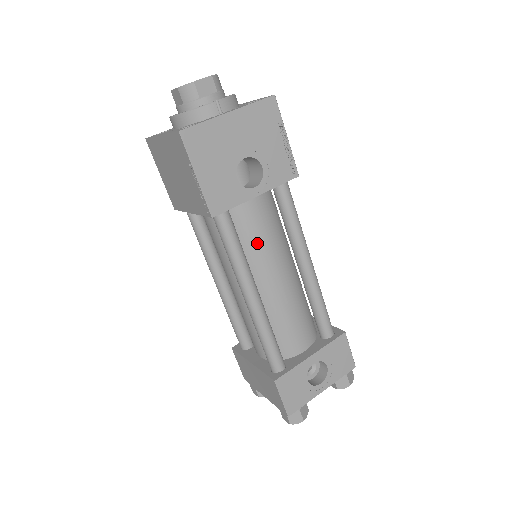
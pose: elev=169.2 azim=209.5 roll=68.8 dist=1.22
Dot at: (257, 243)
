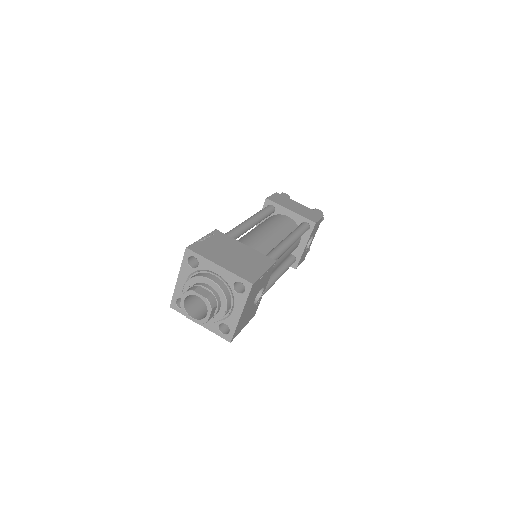
Dot at: occluded
